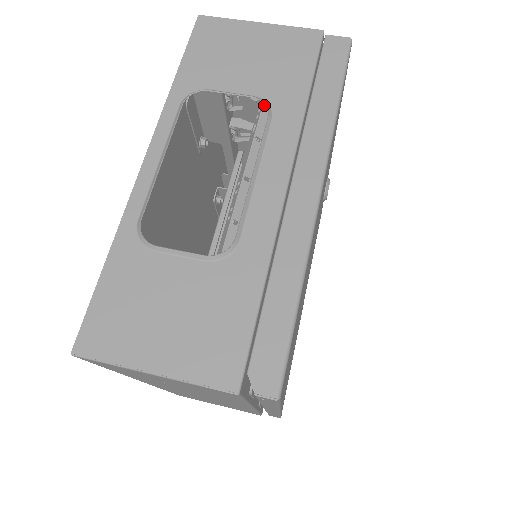
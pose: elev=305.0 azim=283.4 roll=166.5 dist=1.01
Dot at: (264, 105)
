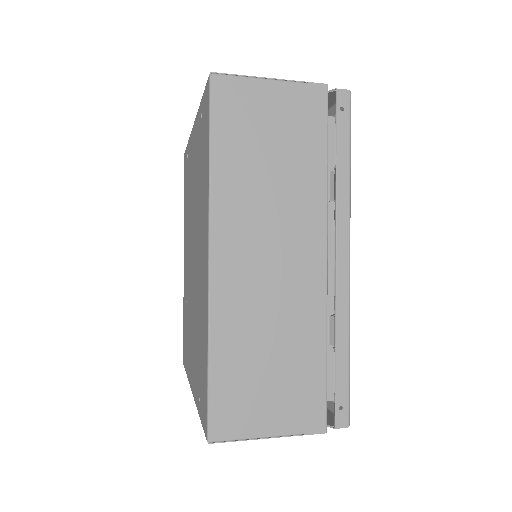
Dot at: occluded
